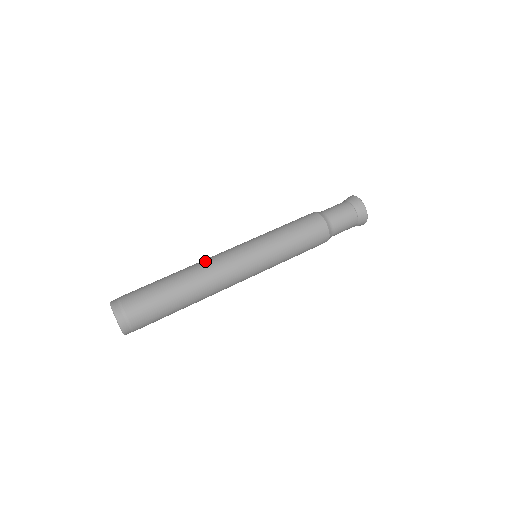
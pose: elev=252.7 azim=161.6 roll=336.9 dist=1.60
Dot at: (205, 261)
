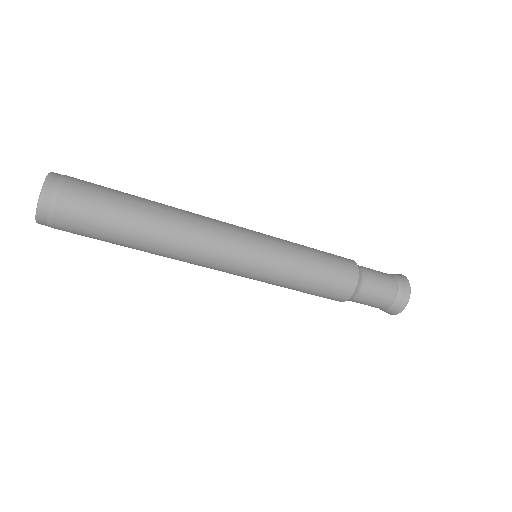
Dot at: occluded
